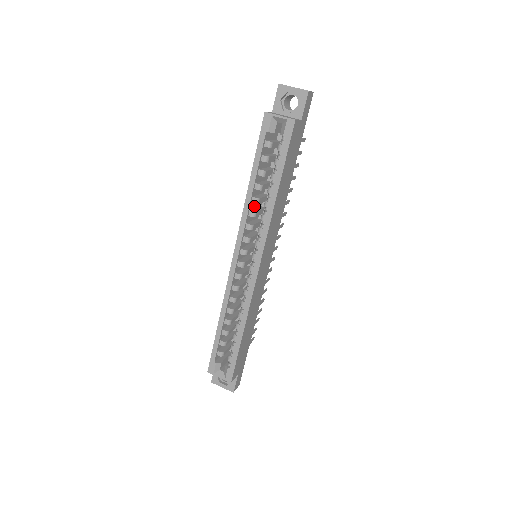
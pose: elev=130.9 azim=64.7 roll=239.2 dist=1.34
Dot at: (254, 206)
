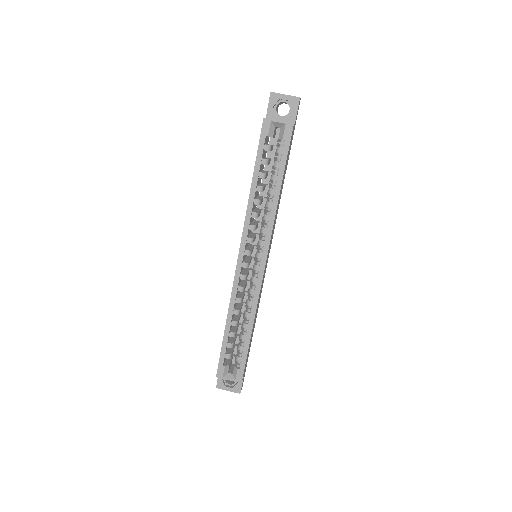
Dot at: (253, 208)
